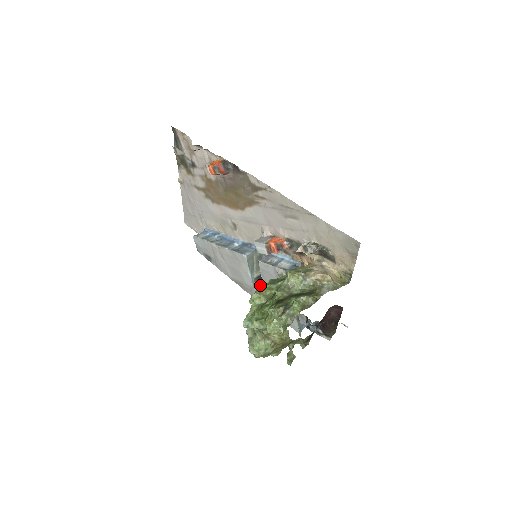
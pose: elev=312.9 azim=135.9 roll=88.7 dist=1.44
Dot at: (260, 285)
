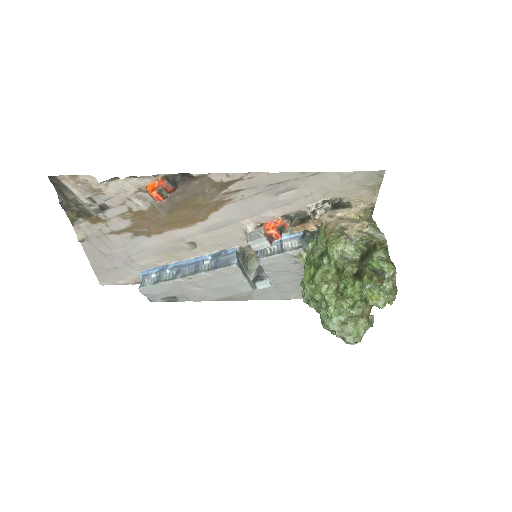
Dot at: (262, 283)
